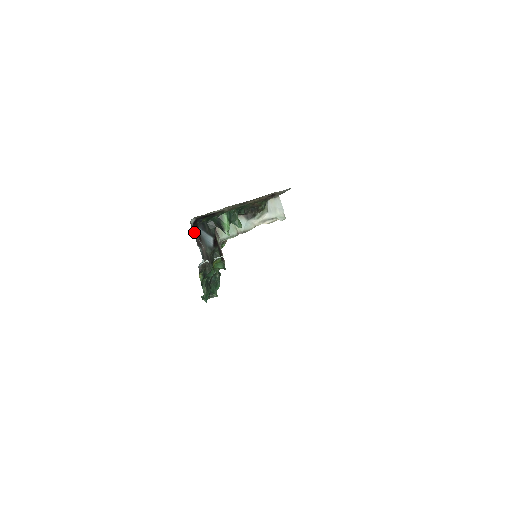
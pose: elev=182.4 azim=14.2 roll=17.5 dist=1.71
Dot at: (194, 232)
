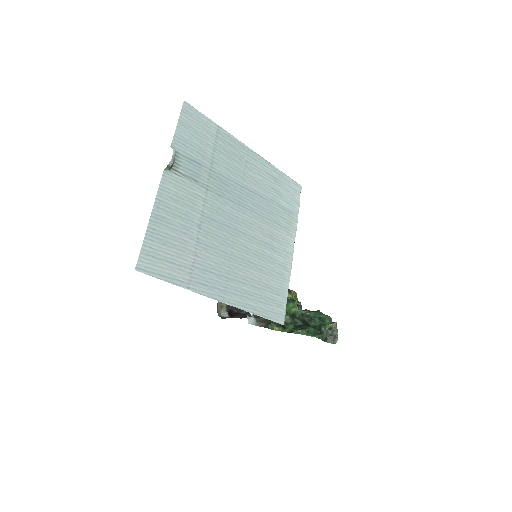
Dot at: occluded
